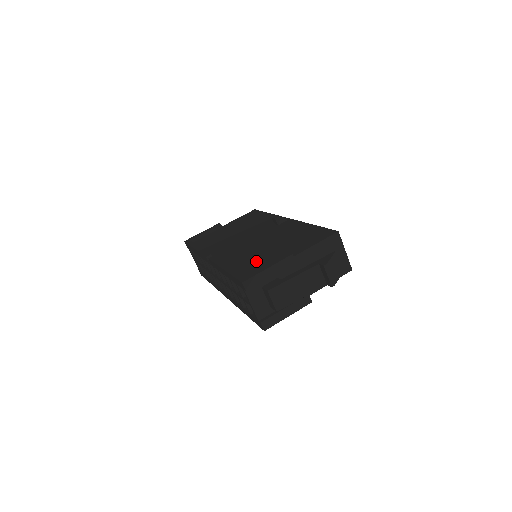
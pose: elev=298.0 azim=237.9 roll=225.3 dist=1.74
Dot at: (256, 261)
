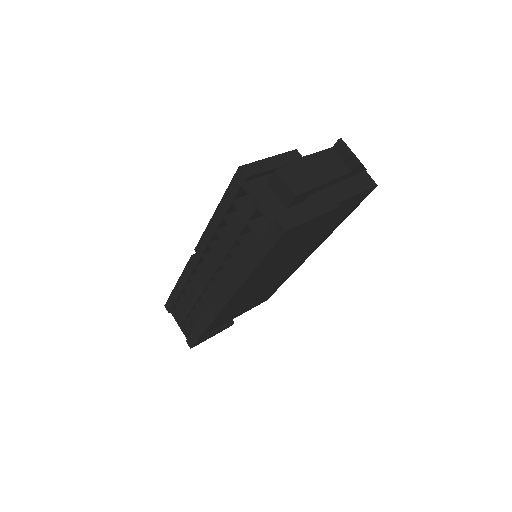
Dot at: occluded
